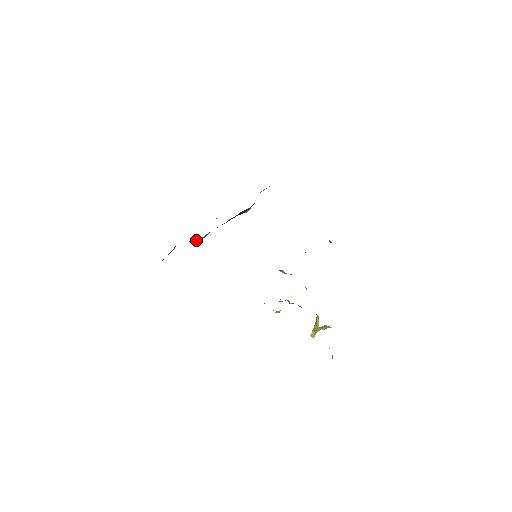
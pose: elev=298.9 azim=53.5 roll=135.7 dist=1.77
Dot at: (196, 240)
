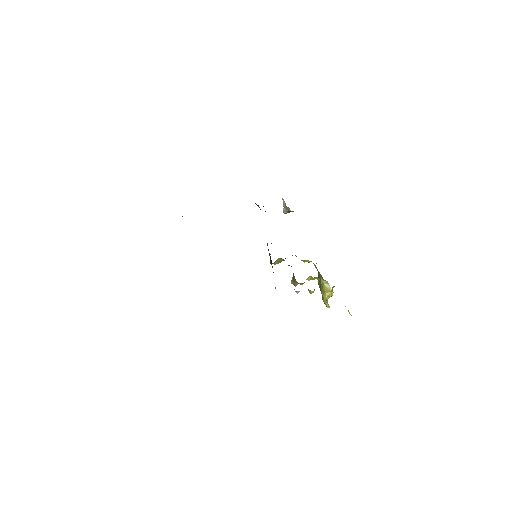
Dot at: occluded
